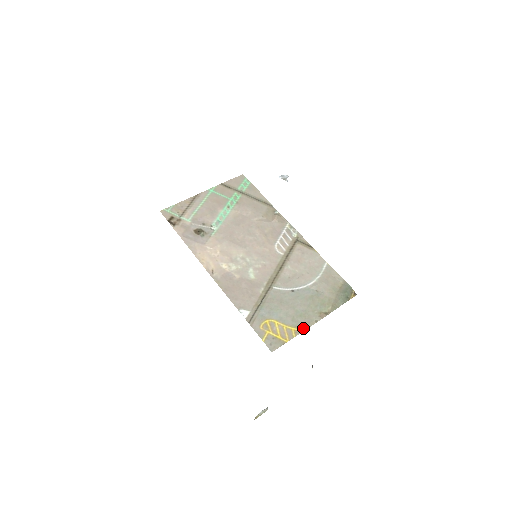
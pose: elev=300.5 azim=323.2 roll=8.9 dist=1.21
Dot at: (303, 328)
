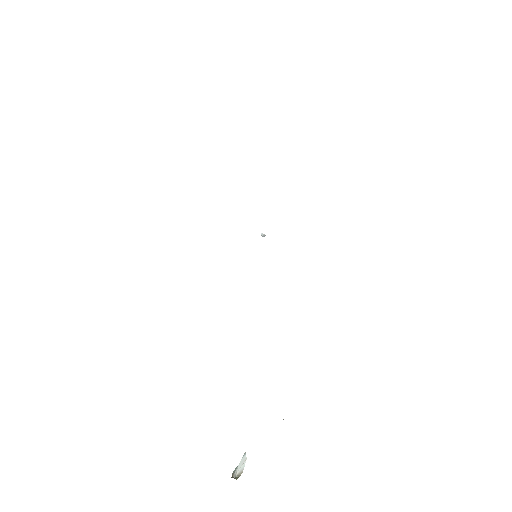
Dot at: occluded
